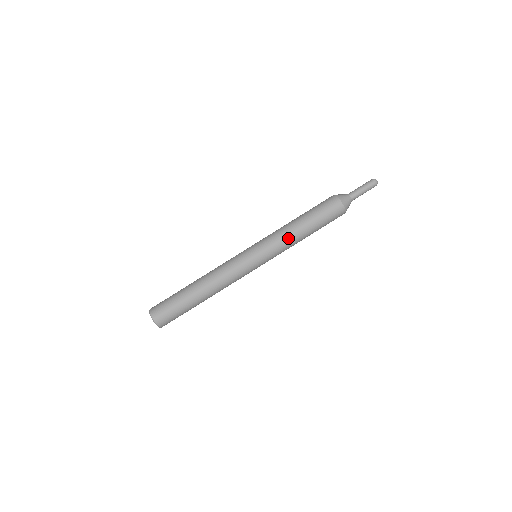
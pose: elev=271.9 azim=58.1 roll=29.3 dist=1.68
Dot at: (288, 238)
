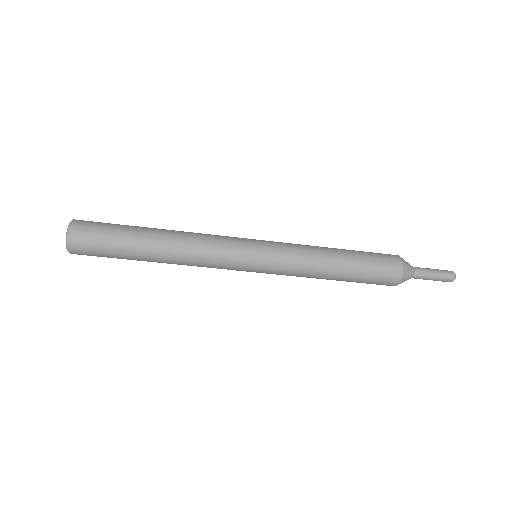
Dot at: (310, 272)
